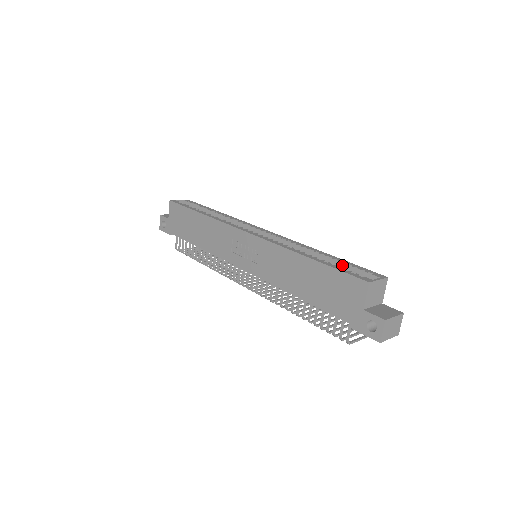
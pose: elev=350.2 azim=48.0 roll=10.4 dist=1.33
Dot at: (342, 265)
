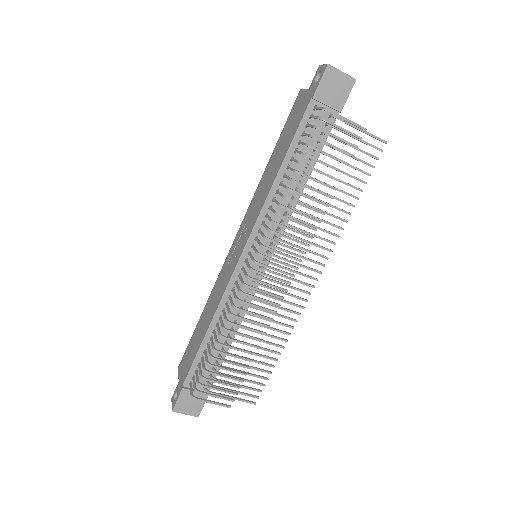
Dot at: occluded
